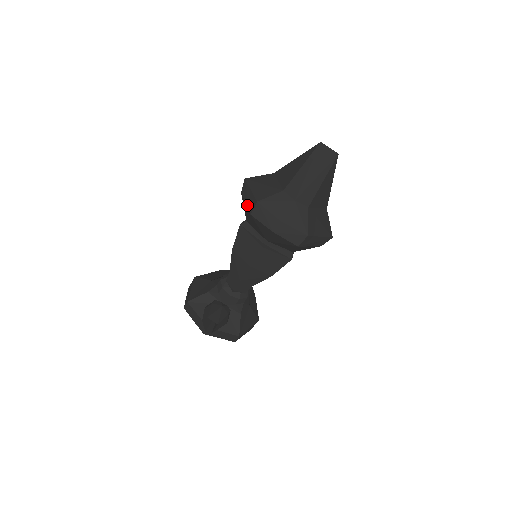
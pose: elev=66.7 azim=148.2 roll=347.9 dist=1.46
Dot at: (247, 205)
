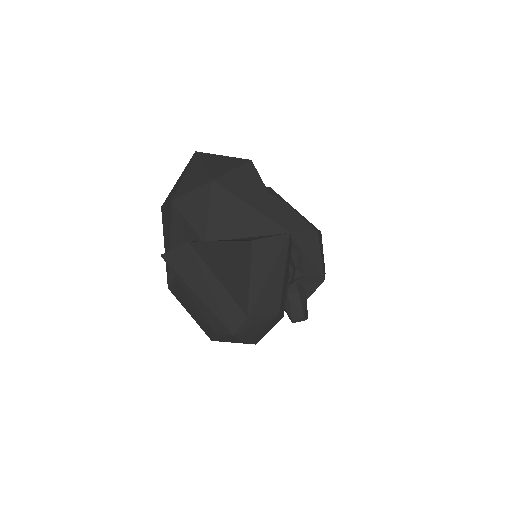
Dot at: occluded
